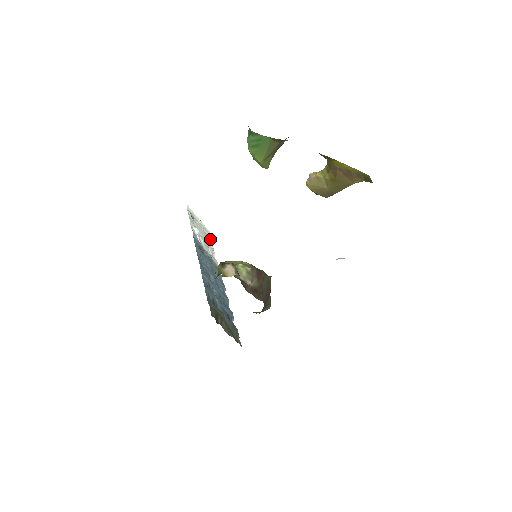
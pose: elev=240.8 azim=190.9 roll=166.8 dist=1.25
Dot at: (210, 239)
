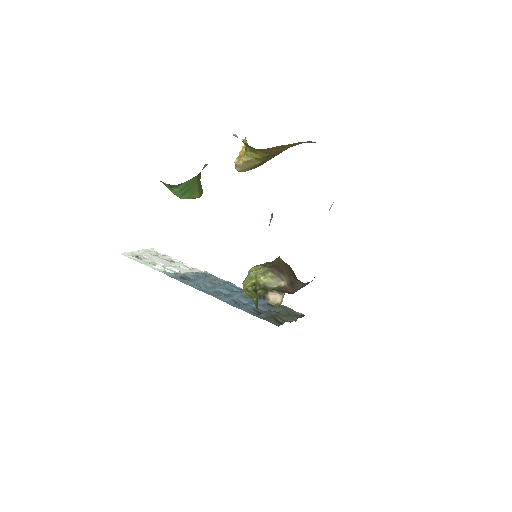
Dot at: (164, 255)
